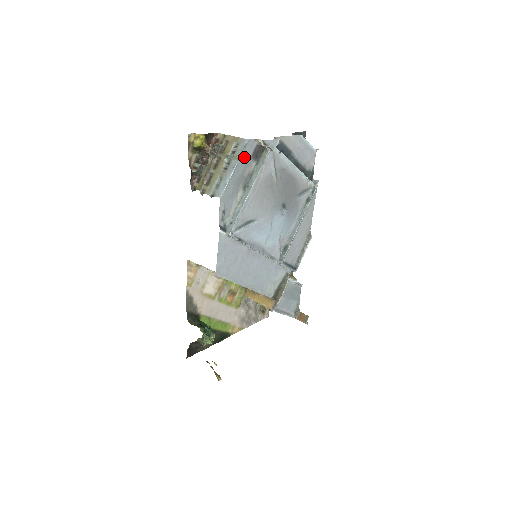
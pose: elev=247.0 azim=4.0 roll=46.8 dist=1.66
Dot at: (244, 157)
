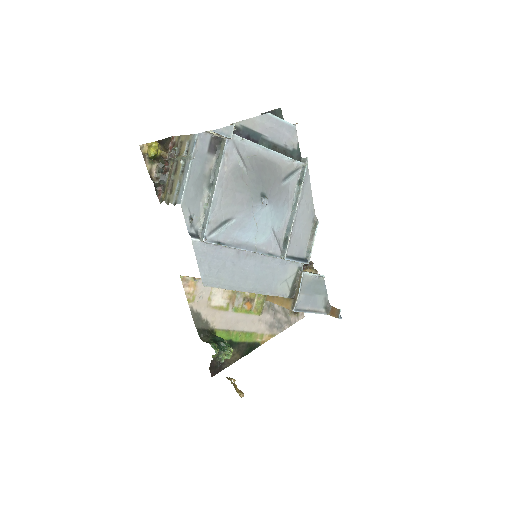
Dot at: (198, 154)
